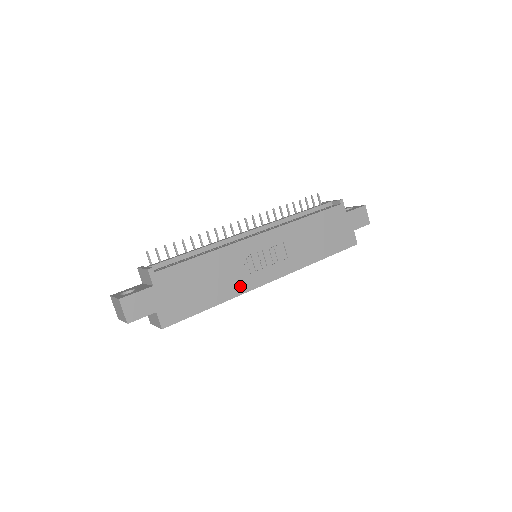
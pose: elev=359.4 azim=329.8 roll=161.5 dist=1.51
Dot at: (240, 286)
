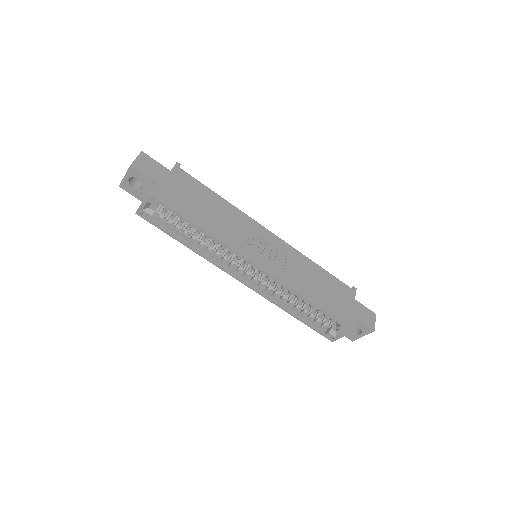
Dot at: (230, 240)
